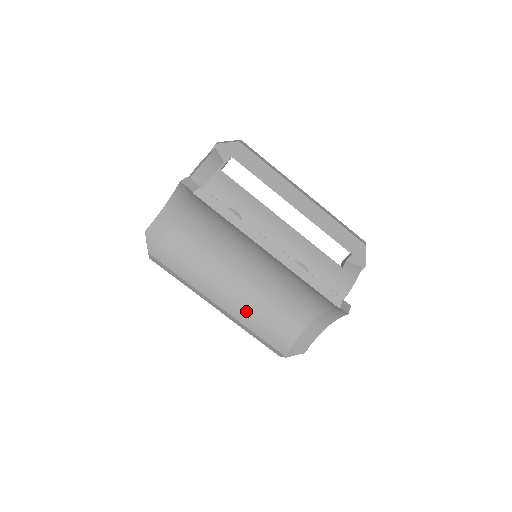
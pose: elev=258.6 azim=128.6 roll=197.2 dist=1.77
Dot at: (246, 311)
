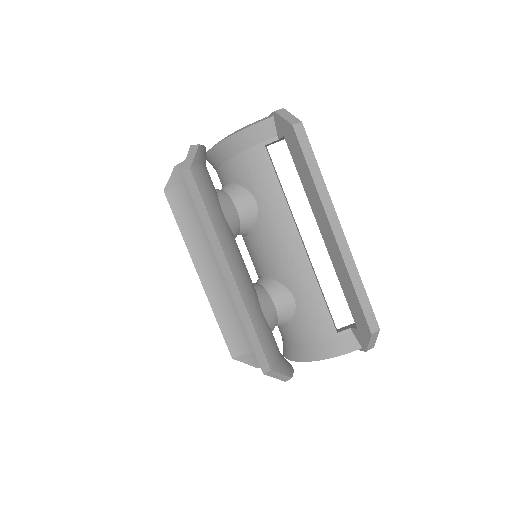
Dot at: (220, 296)
